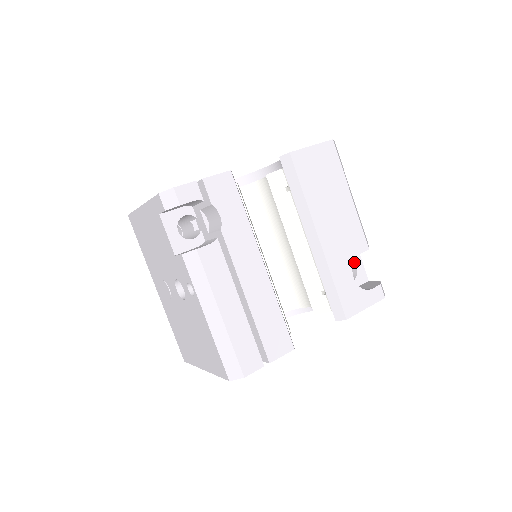
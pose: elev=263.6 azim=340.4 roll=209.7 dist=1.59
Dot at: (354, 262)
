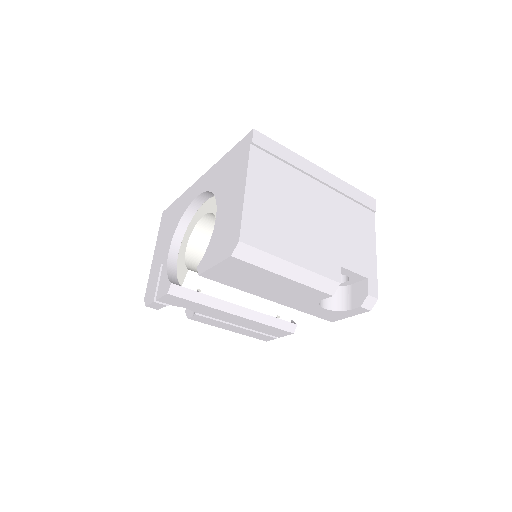
Dot at: (341, 273)
